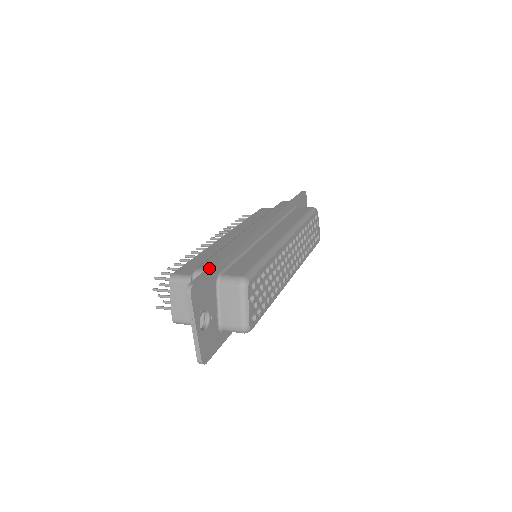
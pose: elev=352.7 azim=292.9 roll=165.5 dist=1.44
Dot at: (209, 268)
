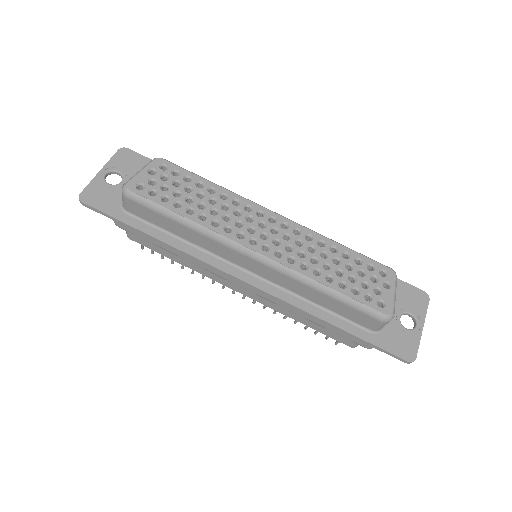
Dot at: occluded
